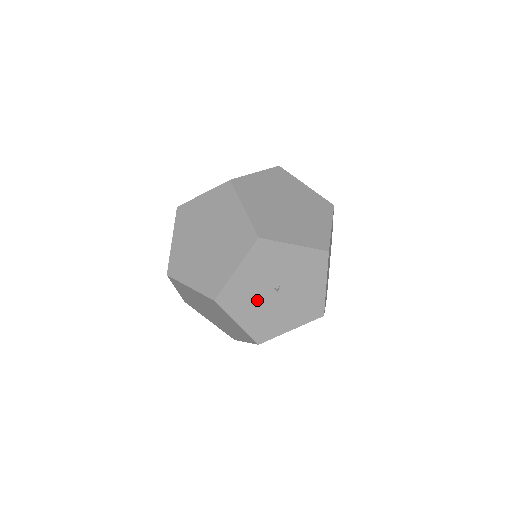
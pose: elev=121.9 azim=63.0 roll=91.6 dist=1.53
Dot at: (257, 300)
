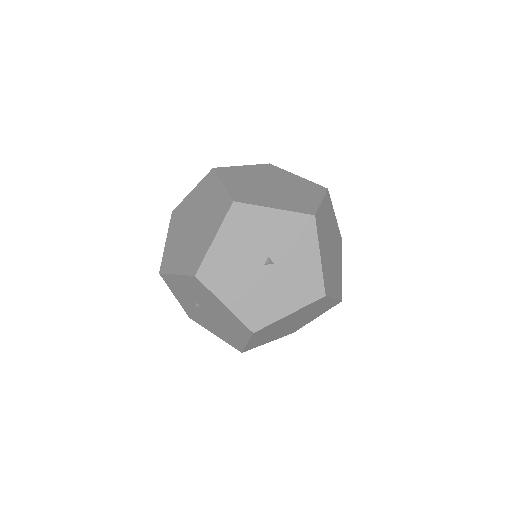
Dot at: (248, 247)
